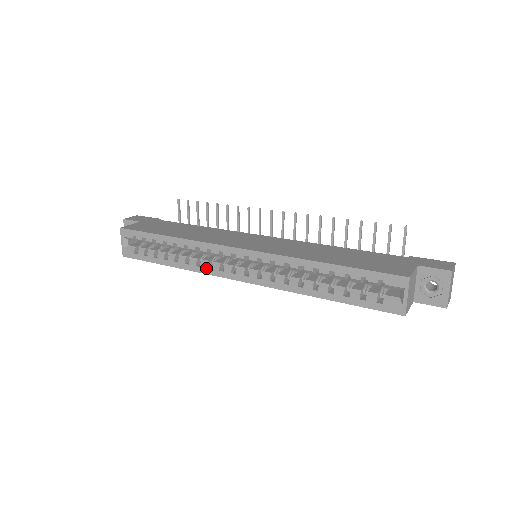
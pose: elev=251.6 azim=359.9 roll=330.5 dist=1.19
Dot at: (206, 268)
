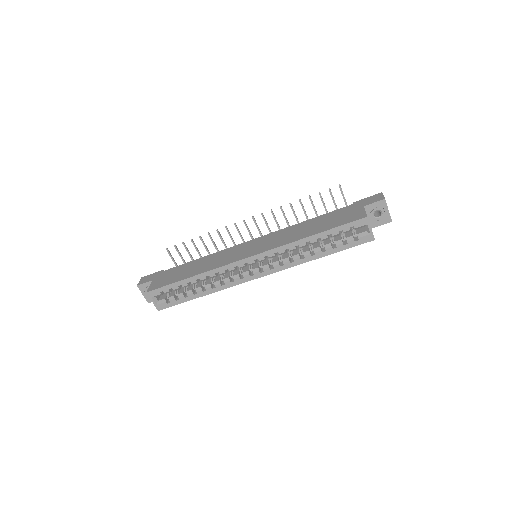
Dot at: (230, 283)
